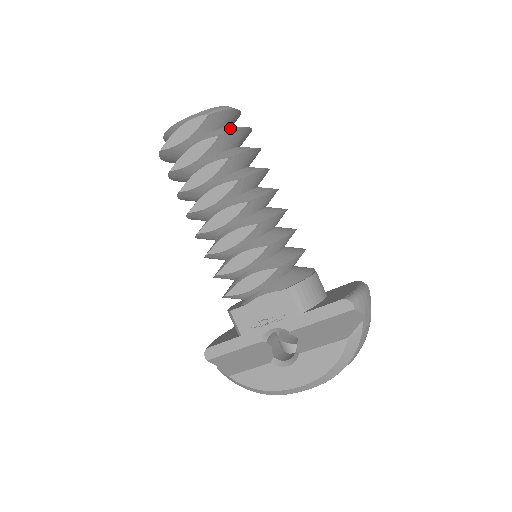
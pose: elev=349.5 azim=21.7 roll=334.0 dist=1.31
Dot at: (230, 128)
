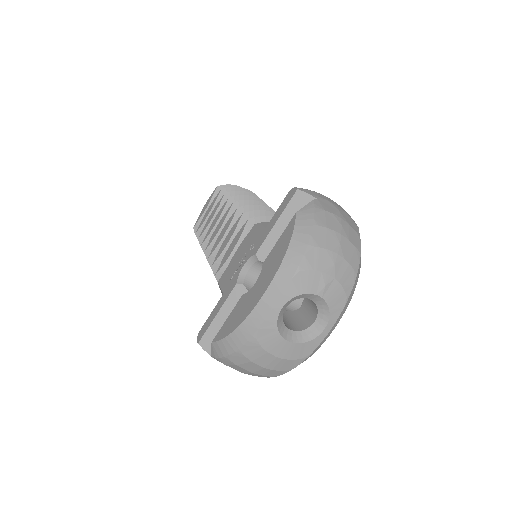
Dot at: occluded
